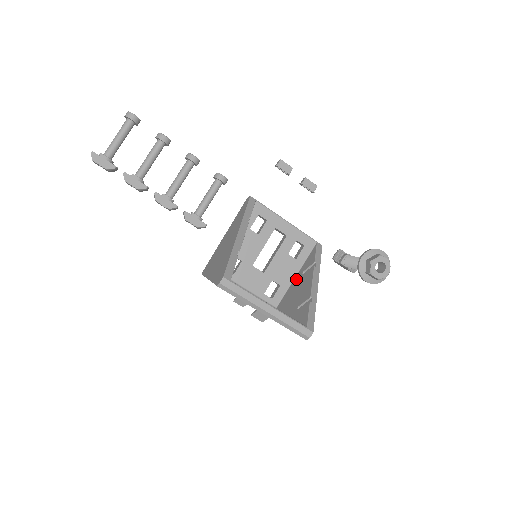
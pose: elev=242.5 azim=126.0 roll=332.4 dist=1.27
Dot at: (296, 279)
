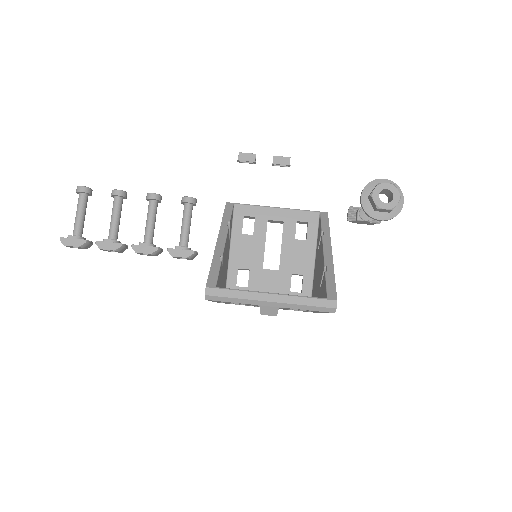
Dot at: (315, 260)
